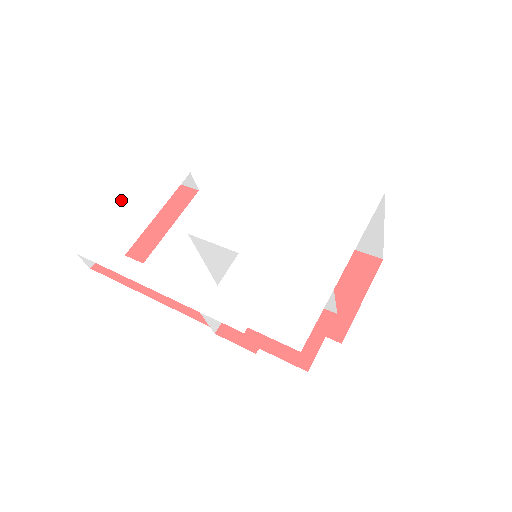
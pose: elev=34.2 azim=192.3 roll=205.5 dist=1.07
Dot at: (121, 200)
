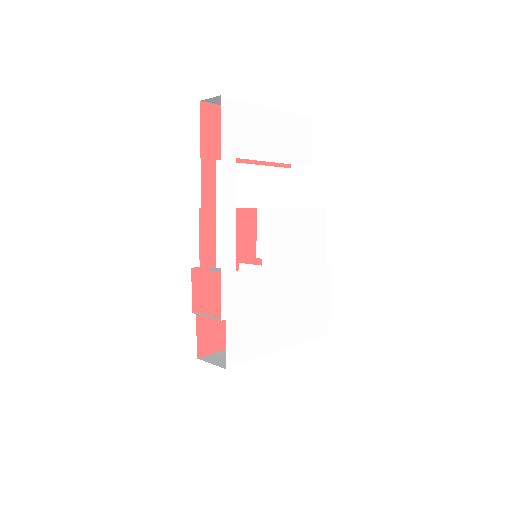
Dot at: (276, 110)
